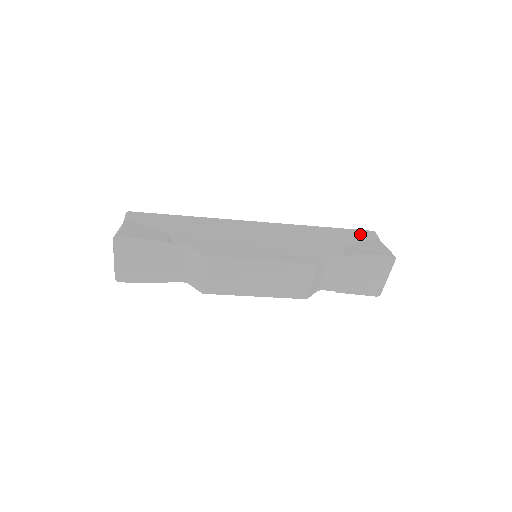
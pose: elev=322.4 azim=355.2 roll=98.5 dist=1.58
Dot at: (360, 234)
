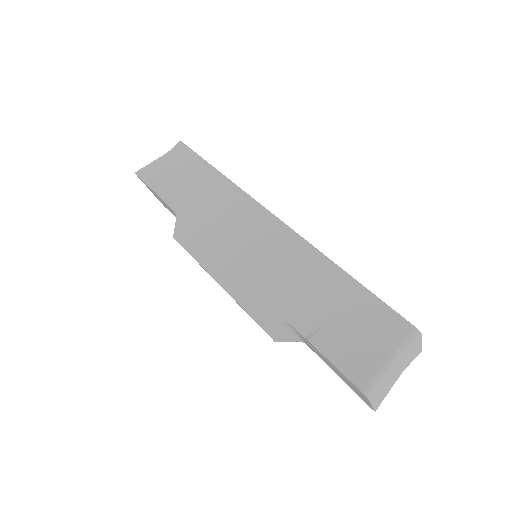
Dot at: (382, 318)
